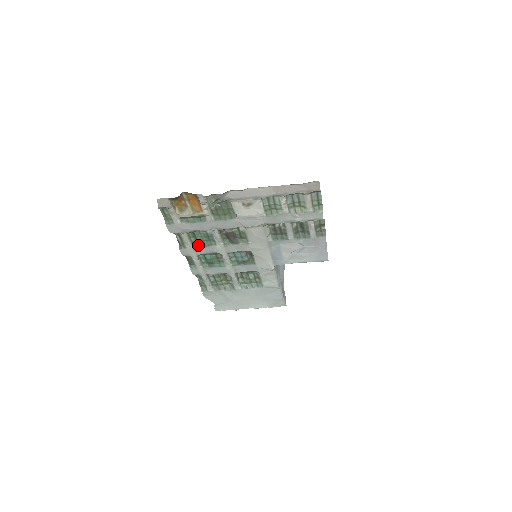
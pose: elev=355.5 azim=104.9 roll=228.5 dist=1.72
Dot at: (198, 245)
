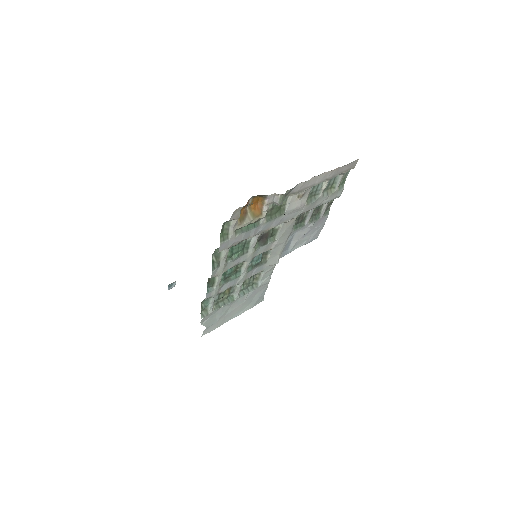
Dot at: (231, 259)
